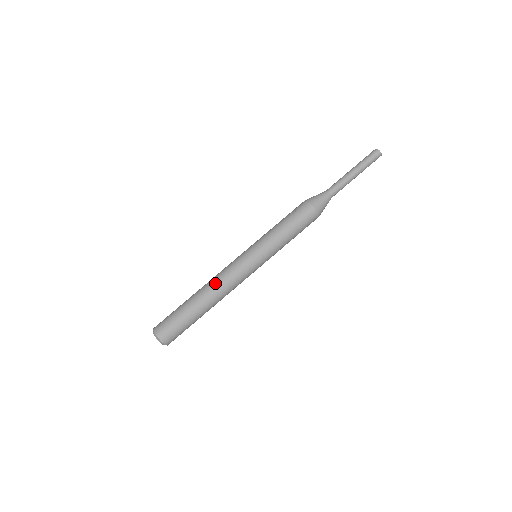
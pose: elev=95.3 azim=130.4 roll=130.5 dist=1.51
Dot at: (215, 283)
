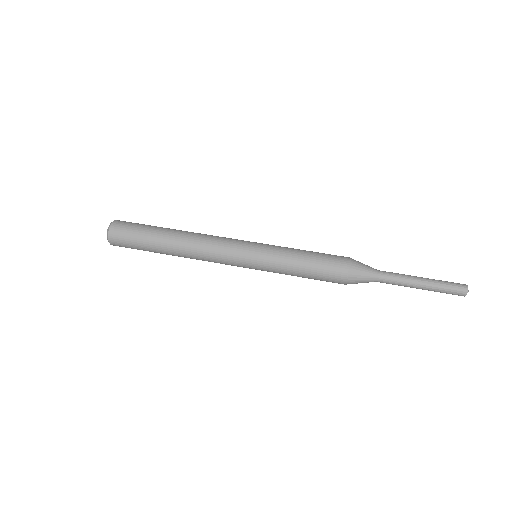
Dot at: occluded
